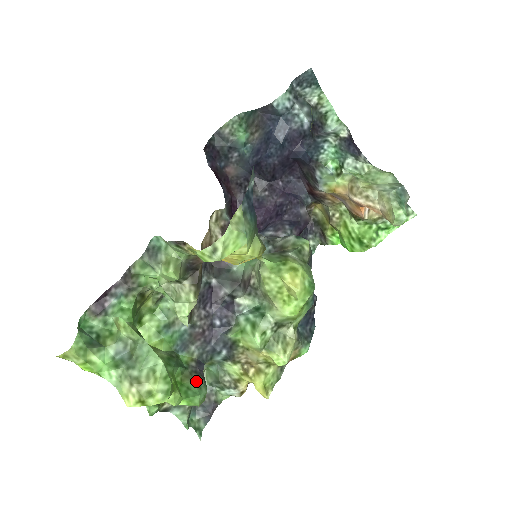
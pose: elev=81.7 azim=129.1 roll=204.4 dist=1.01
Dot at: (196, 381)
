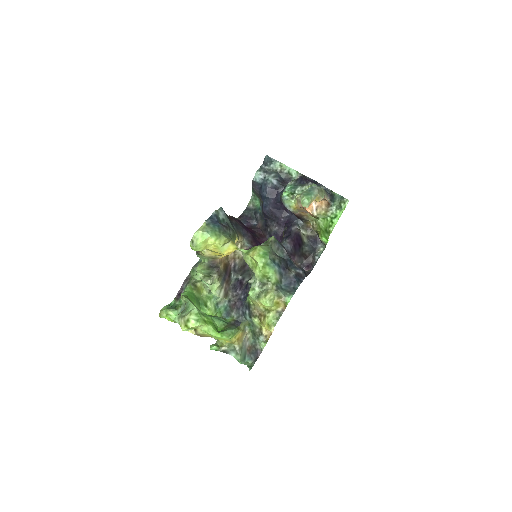
Dot at: (230, 327)
